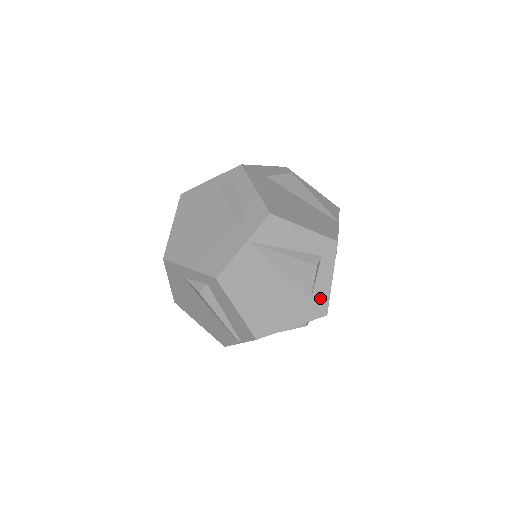
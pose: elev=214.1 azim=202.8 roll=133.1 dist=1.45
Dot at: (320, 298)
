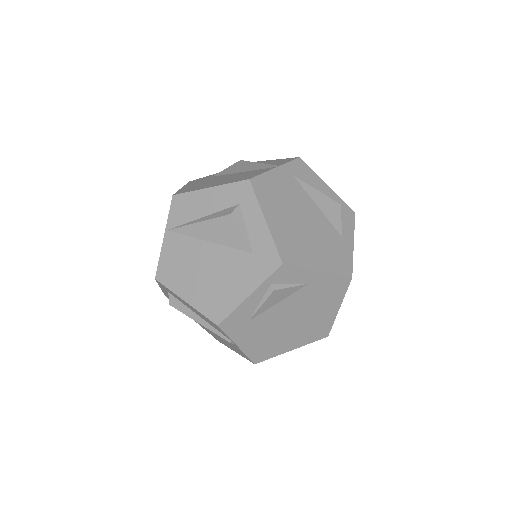
Dot at: (263, 248)
